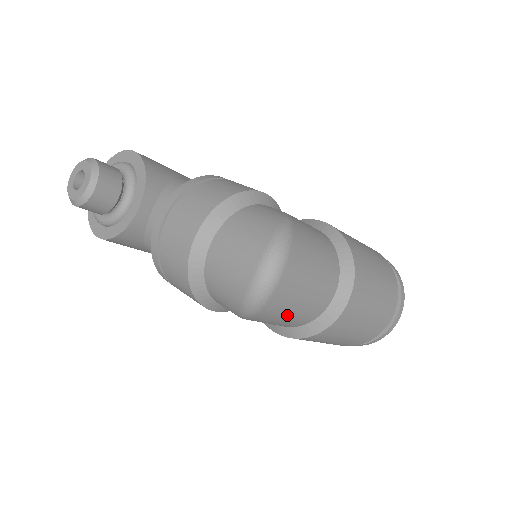
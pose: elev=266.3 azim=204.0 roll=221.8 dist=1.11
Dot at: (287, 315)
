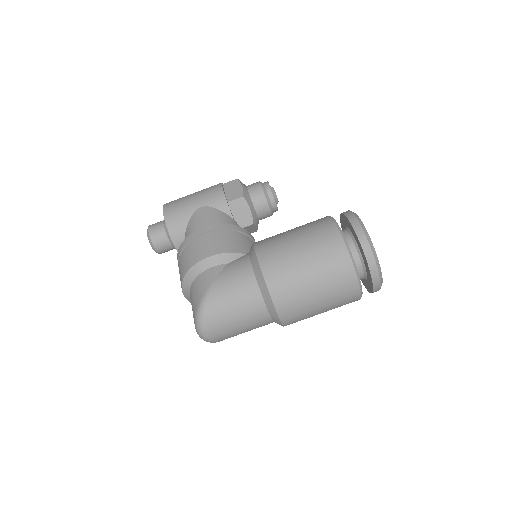
Dot at: occluded
